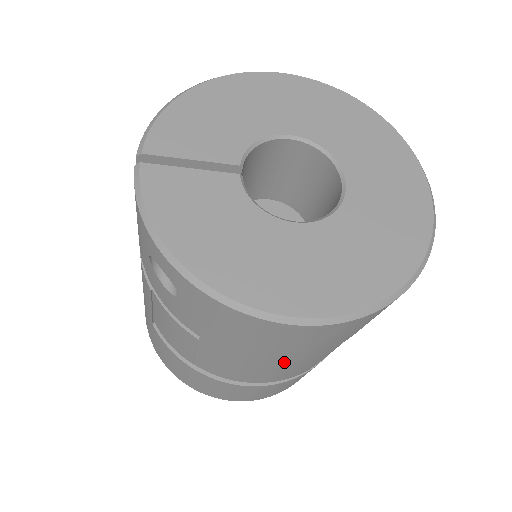
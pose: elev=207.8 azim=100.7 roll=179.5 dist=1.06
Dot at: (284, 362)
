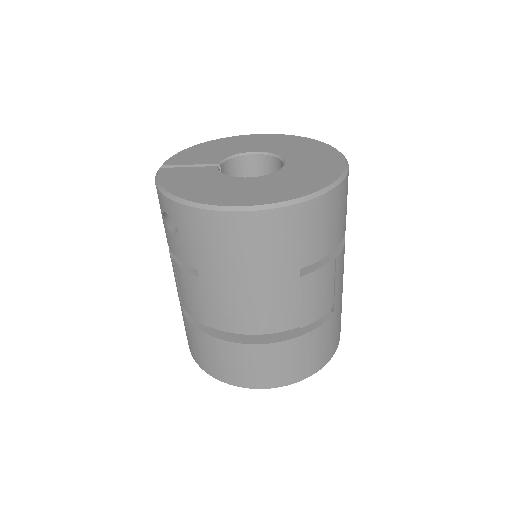
Dot at: (259, 284)
